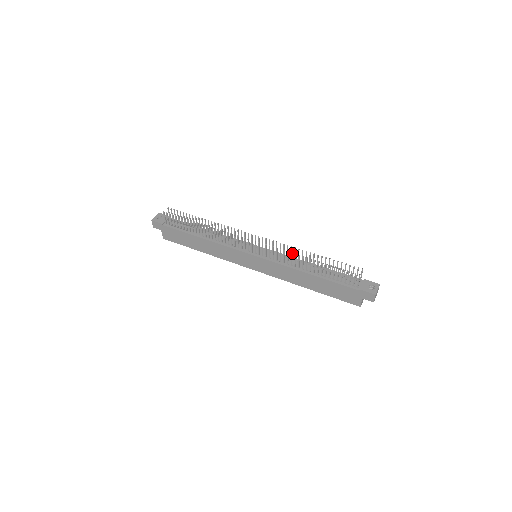
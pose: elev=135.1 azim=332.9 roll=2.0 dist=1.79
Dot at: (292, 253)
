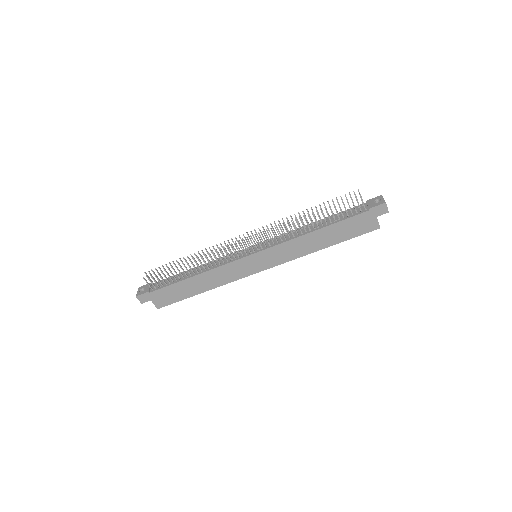
Dot at: (287, 222)
